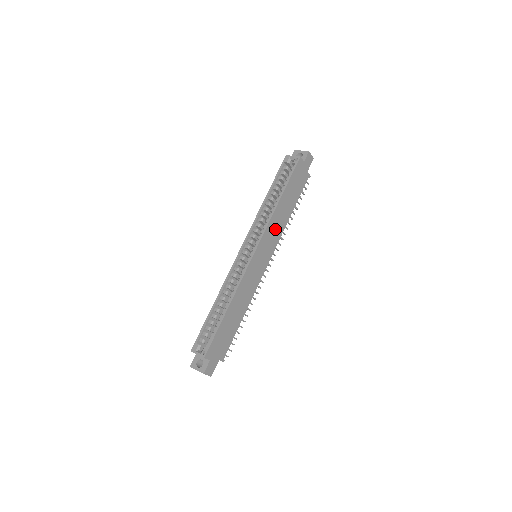
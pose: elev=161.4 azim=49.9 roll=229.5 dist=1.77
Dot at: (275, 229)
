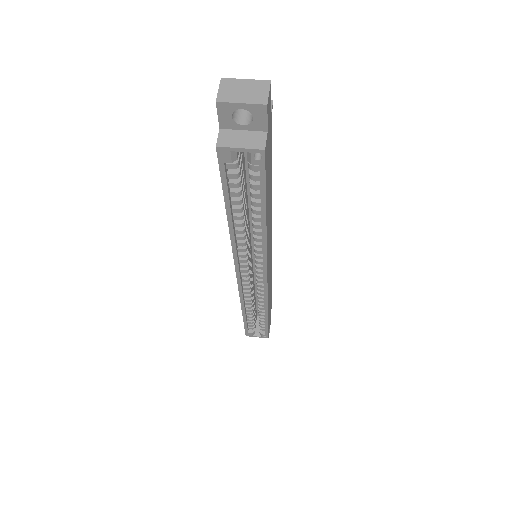
Dot at: (269, 230)
